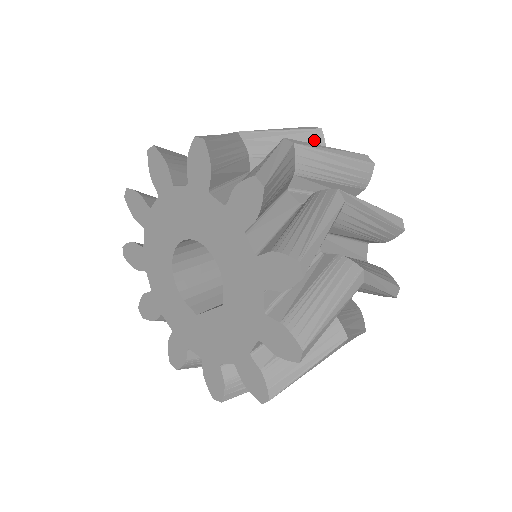
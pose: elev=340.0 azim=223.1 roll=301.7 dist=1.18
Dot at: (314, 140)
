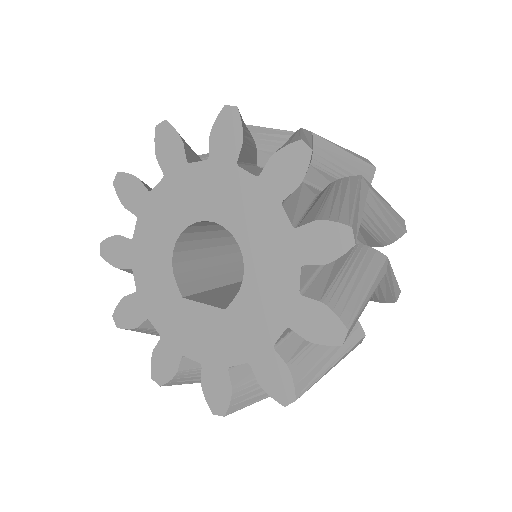
Dot at: (365, 175)
